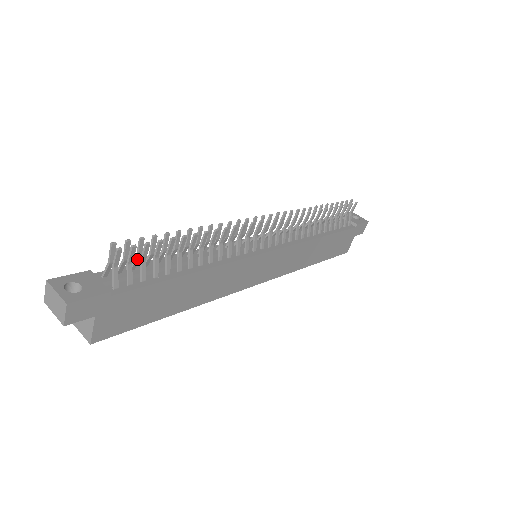
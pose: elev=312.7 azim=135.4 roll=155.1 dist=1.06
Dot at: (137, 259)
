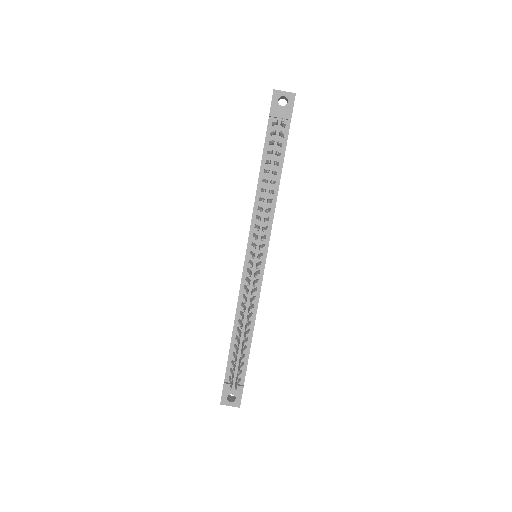
Dot at: occluded
